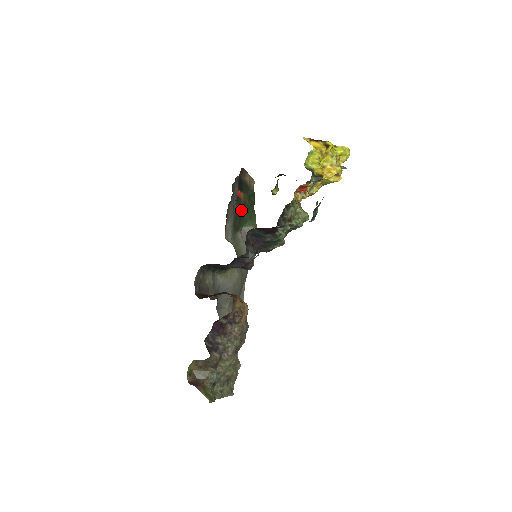
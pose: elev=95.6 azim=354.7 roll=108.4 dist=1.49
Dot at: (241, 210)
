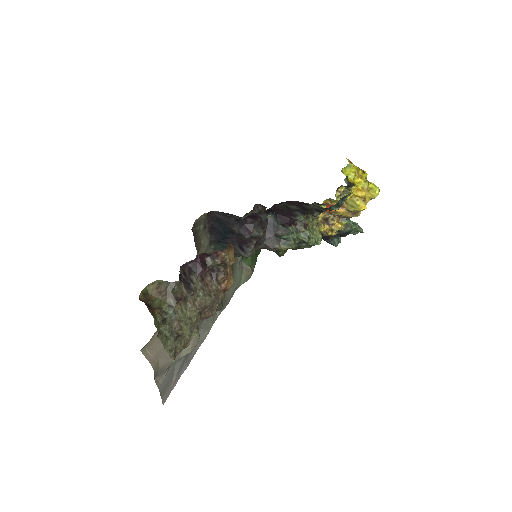
Dot at: occluded
